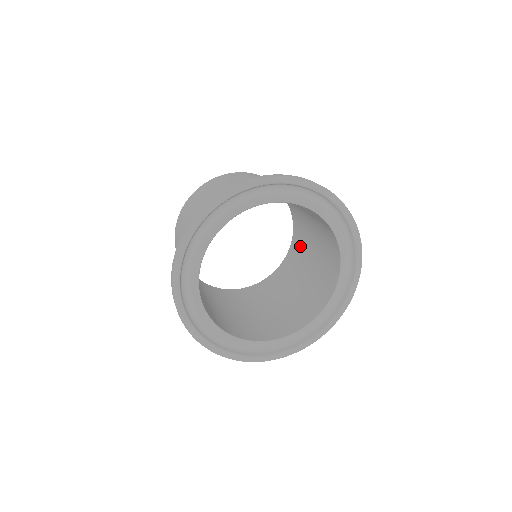
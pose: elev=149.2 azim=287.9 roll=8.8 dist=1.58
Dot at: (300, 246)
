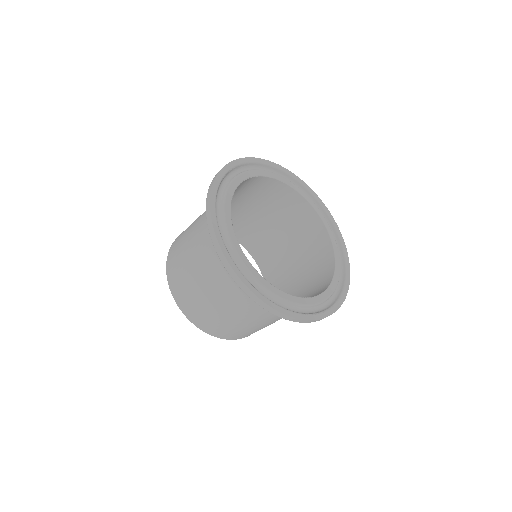
Dot at: (269, 256)
